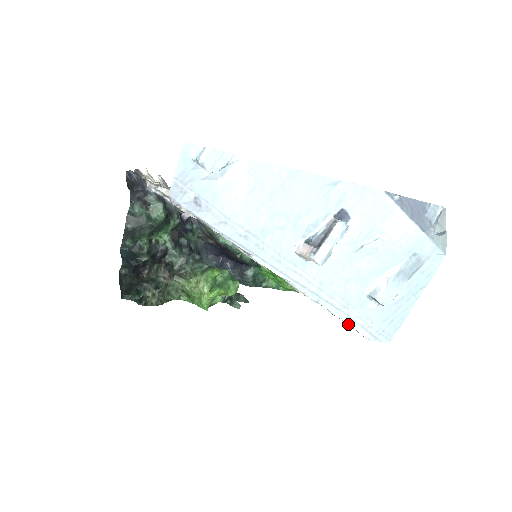
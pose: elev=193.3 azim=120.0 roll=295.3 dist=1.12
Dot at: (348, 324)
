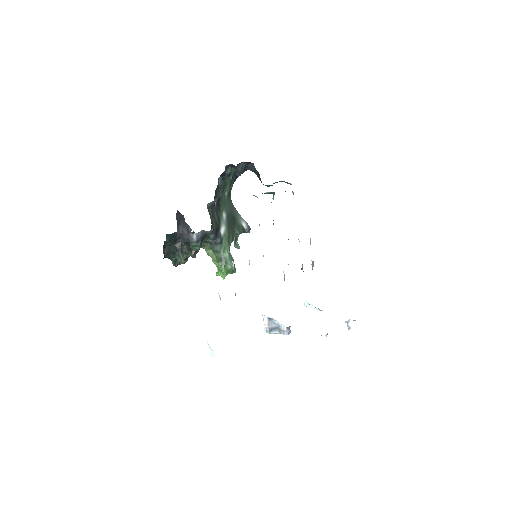
Dot at: occluded
